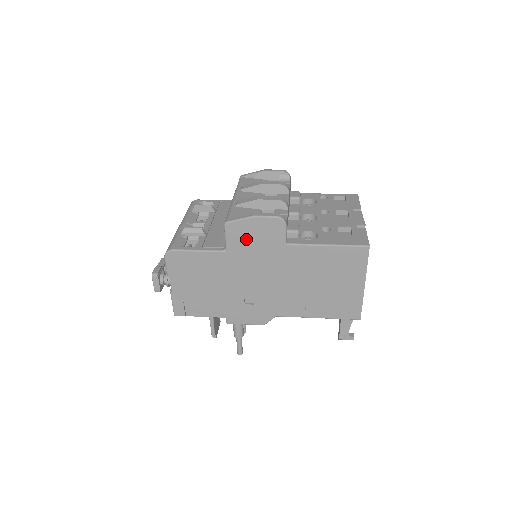
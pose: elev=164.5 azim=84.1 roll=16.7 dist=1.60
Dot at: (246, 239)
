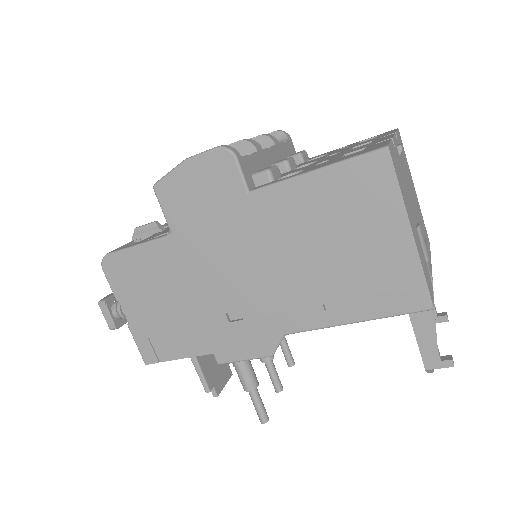
Dot at: (189, 203)
